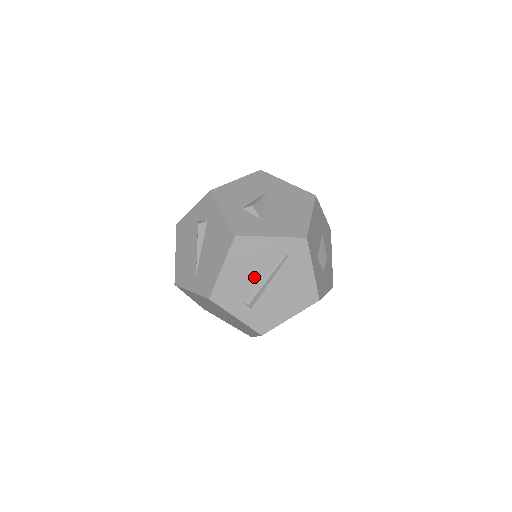
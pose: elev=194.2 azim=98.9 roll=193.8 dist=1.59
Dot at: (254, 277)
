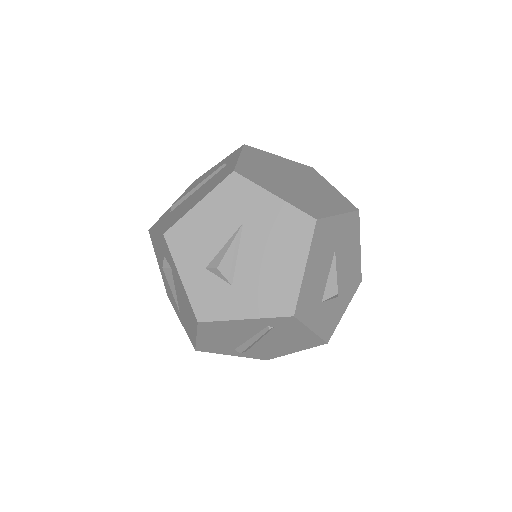
Dot at: (238, 339)
